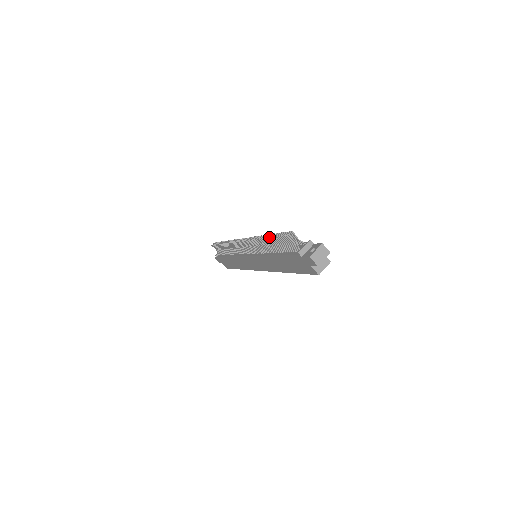
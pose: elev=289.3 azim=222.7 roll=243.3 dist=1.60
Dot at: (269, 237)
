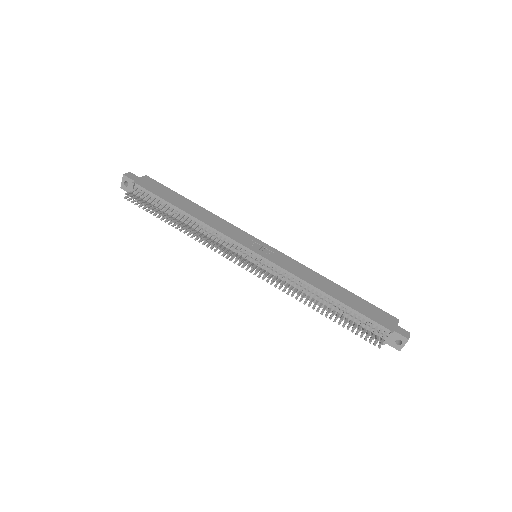
Dot at: occluded
